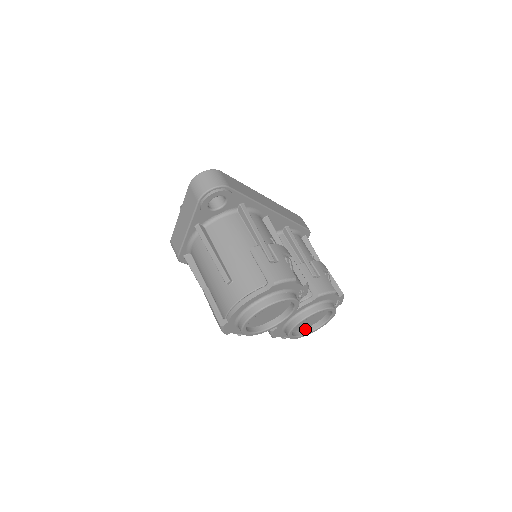
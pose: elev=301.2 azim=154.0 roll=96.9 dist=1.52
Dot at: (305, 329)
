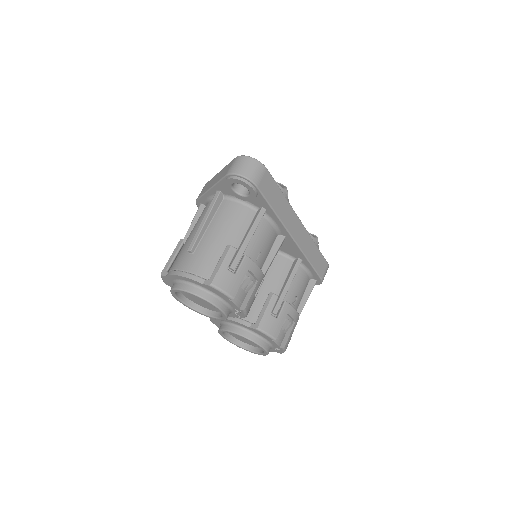
Dot at: (241, 341)
